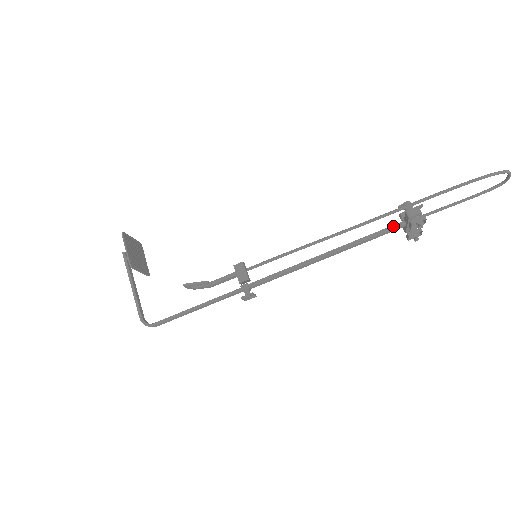
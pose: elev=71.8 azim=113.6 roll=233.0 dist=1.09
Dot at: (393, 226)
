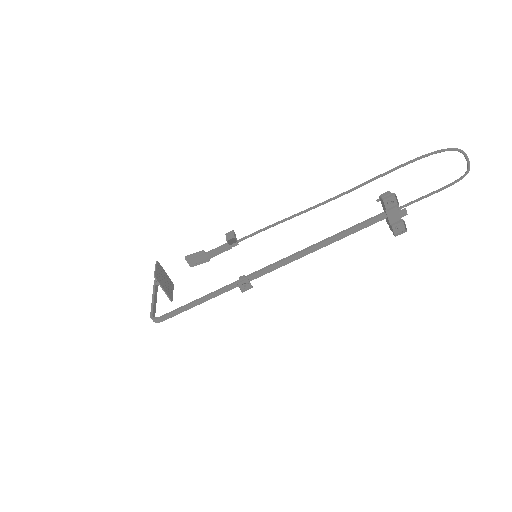
Dot at: (374, 216)
